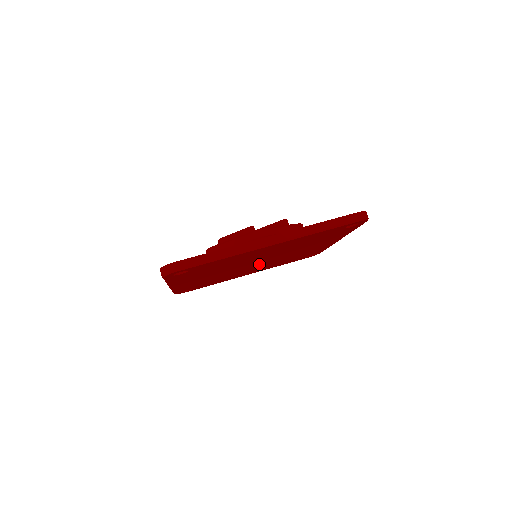
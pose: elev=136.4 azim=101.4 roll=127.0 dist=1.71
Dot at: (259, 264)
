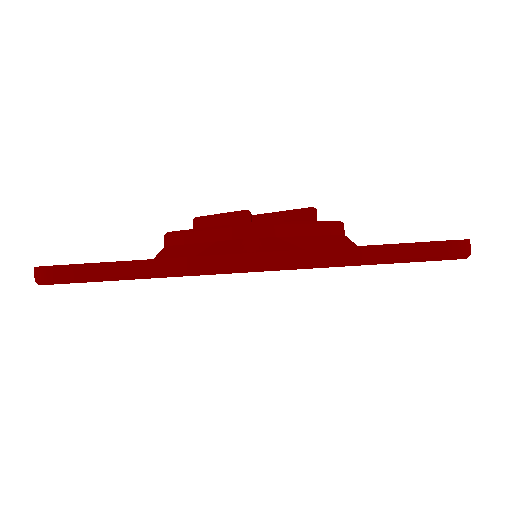
Dot at: occluded
